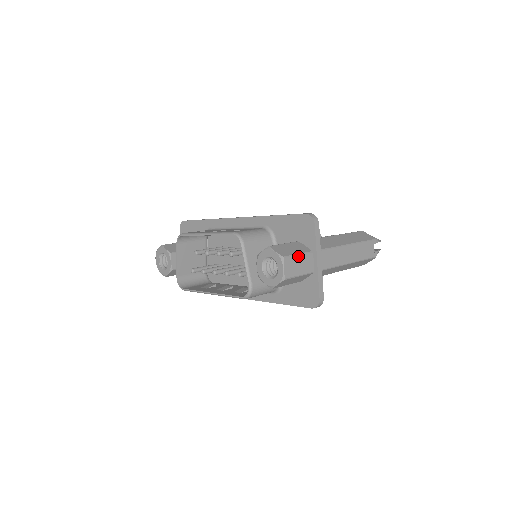
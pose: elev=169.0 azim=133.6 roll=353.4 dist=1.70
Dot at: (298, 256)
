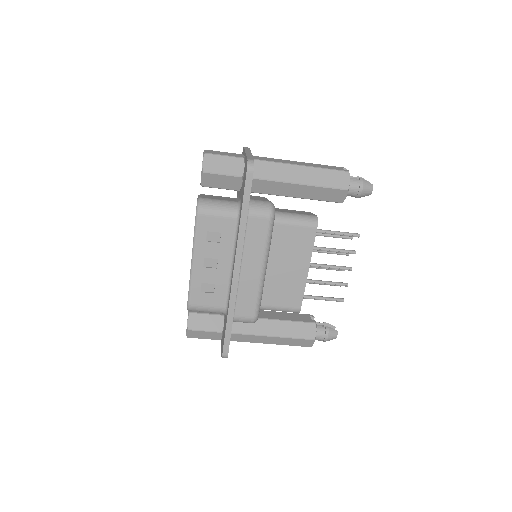
Dot at: (224, 152)
